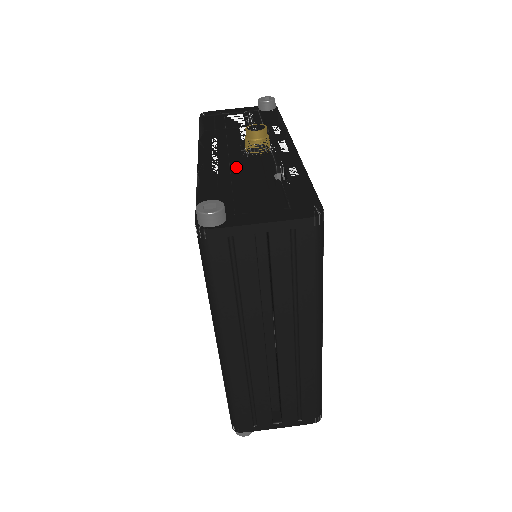
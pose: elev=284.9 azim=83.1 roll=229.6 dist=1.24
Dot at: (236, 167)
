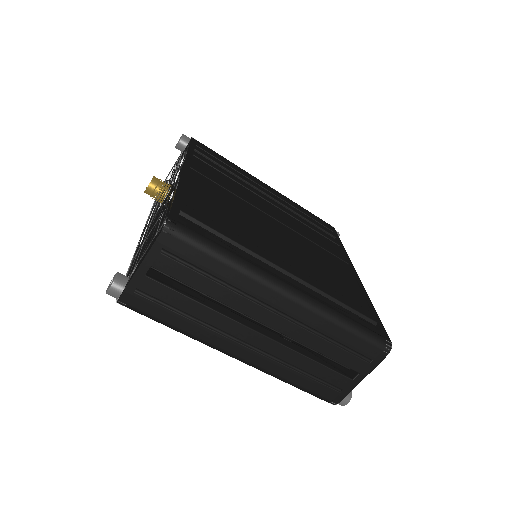
Dot at: (150, 225)
